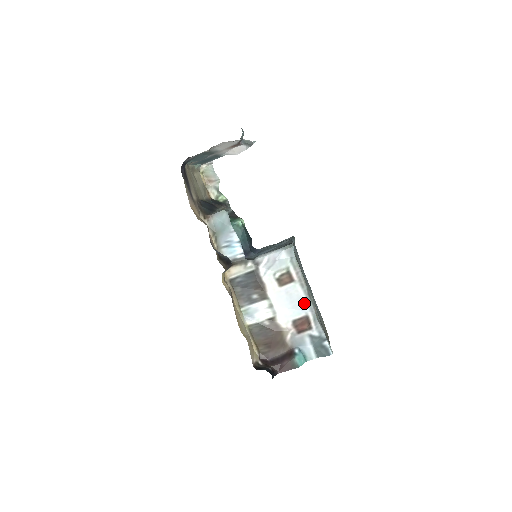
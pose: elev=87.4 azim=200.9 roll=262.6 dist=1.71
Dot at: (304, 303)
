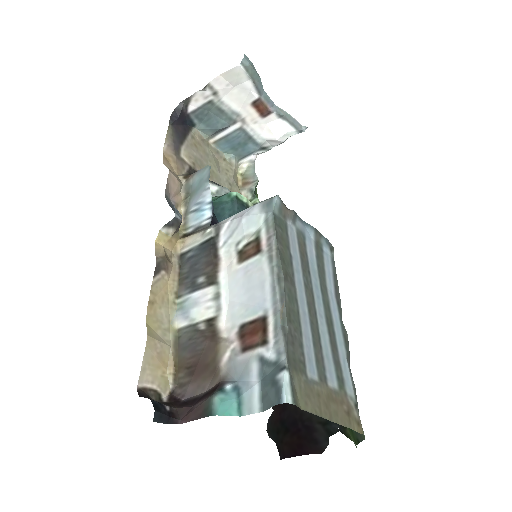
Dot at: (266, 291)
